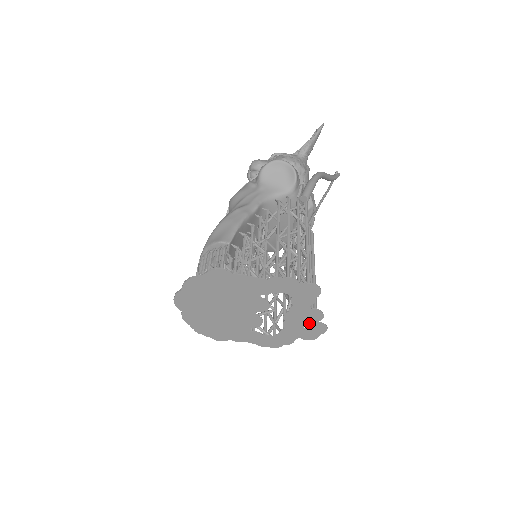
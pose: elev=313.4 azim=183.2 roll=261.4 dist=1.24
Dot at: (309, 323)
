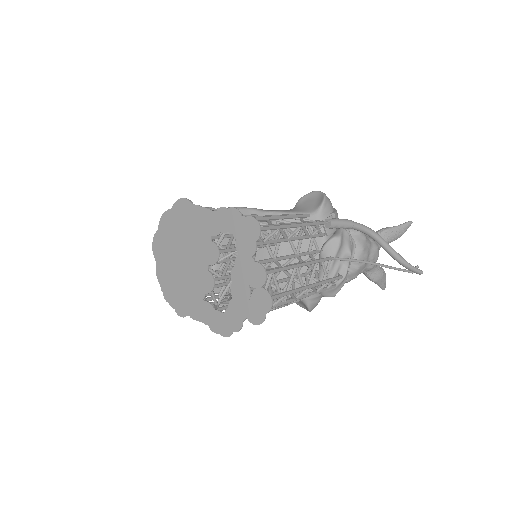
Dot at: (254, 289)
